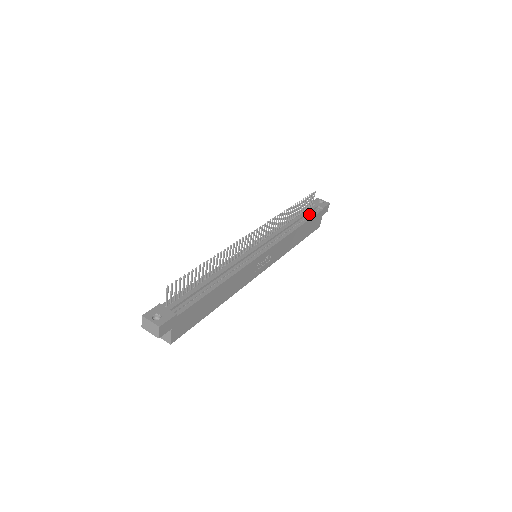
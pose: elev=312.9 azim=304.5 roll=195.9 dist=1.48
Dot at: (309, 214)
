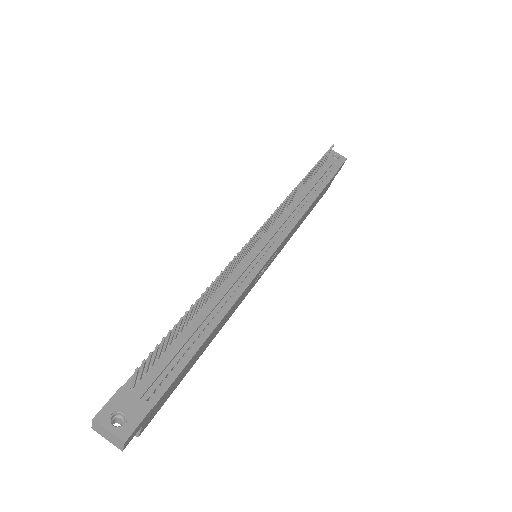
Dot at: (322, 178)
